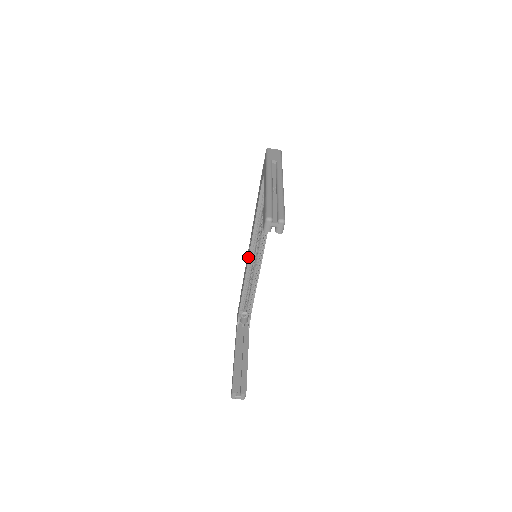
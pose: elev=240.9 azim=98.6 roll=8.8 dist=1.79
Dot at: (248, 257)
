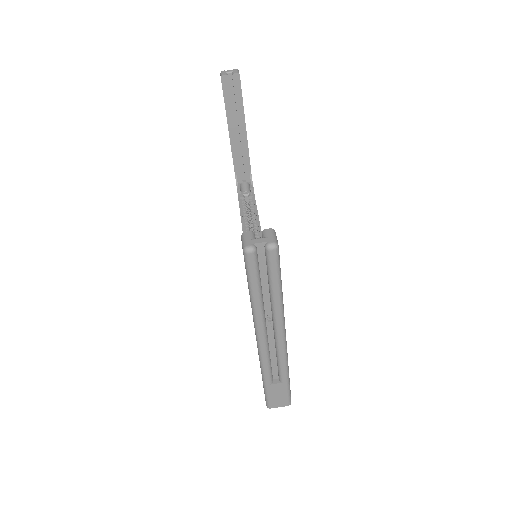
Dot at: occluded
